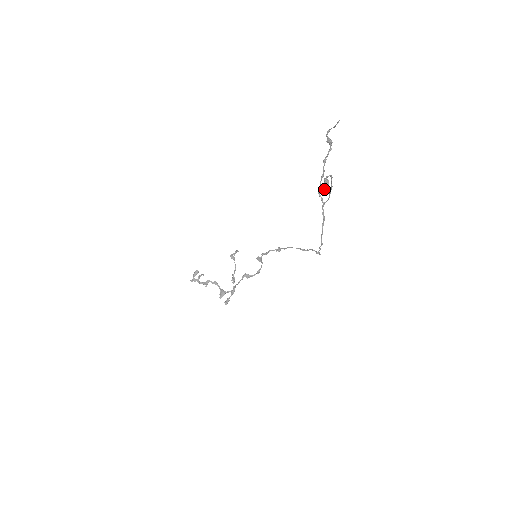
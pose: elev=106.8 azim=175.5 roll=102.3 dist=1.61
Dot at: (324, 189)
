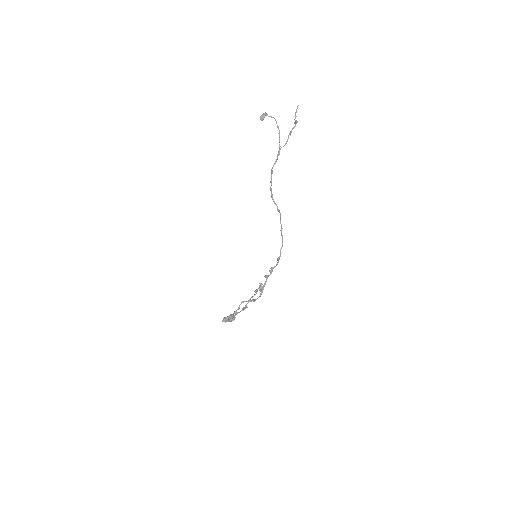
Dot at: (261, 117)
